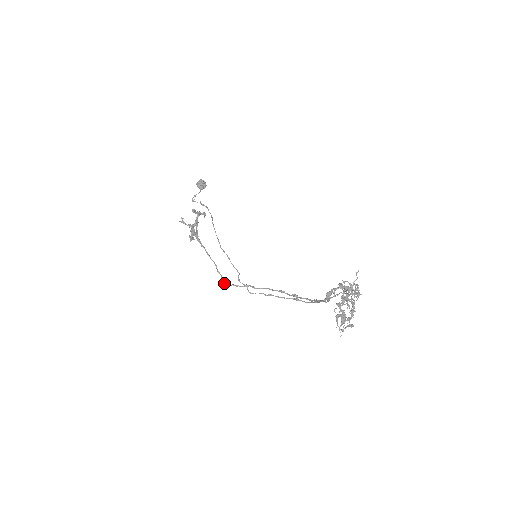
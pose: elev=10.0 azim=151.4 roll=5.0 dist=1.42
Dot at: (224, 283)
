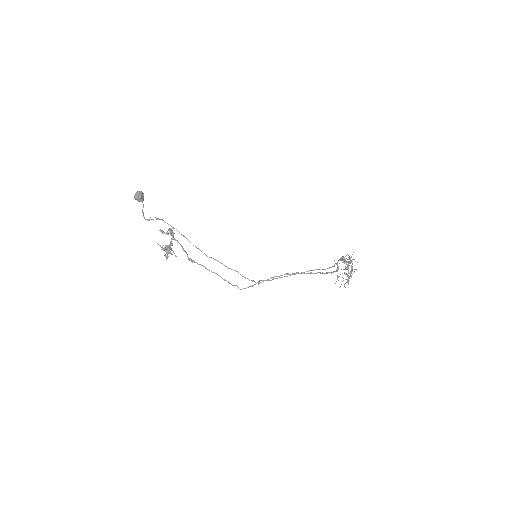
Dot at: occluded
